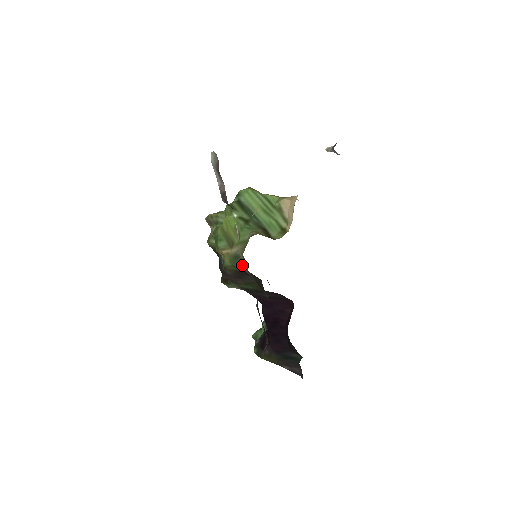
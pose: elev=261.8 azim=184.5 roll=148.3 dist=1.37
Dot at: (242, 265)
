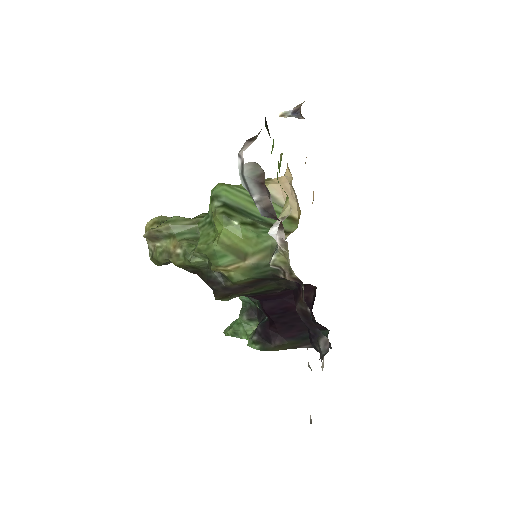
Dot at: (266, 273)
